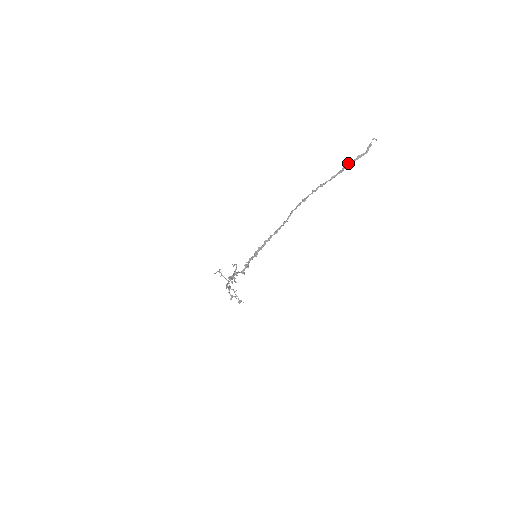
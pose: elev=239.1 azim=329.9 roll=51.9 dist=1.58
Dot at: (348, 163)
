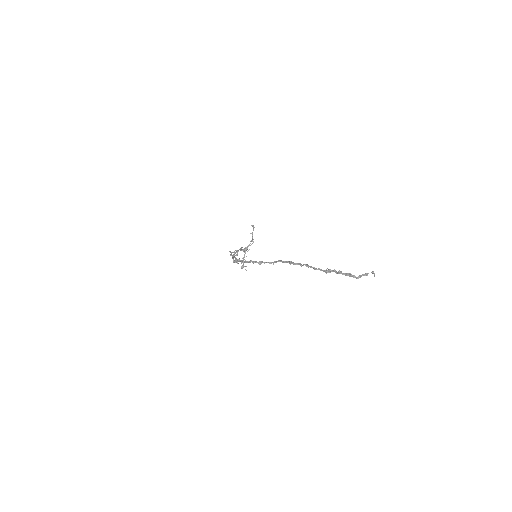
Dot at: occluded
